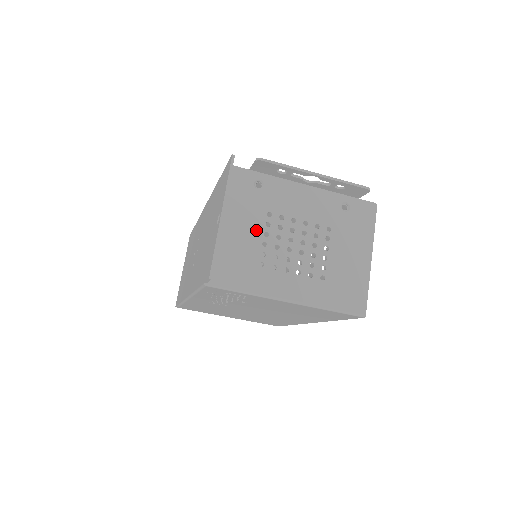
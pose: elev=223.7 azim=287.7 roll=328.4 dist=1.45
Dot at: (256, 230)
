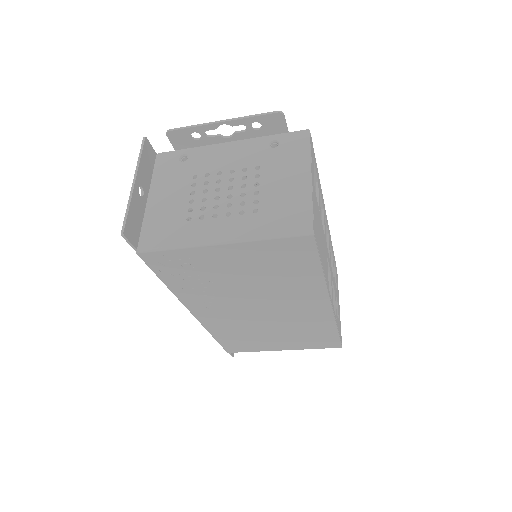
Dot at: (182, 193)
